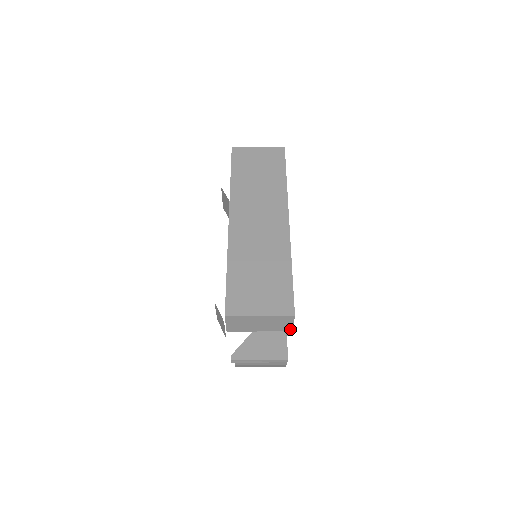
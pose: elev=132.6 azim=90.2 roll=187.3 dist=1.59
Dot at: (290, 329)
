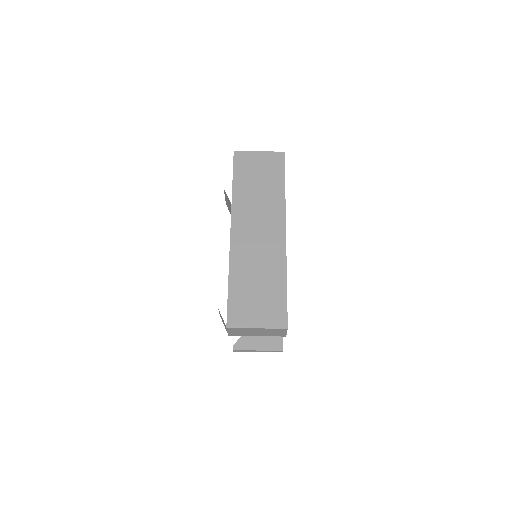
Dot at: (284, 335)
